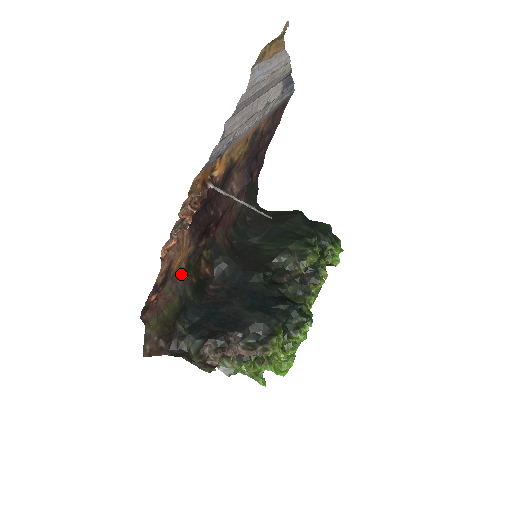
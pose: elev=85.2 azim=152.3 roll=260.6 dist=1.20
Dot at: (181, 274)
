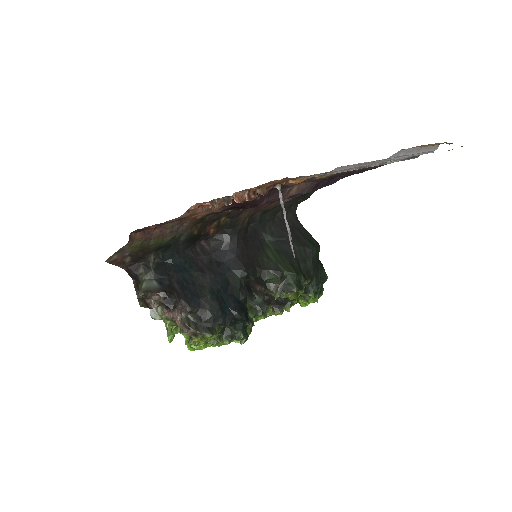
Dot at: (191, 222)
